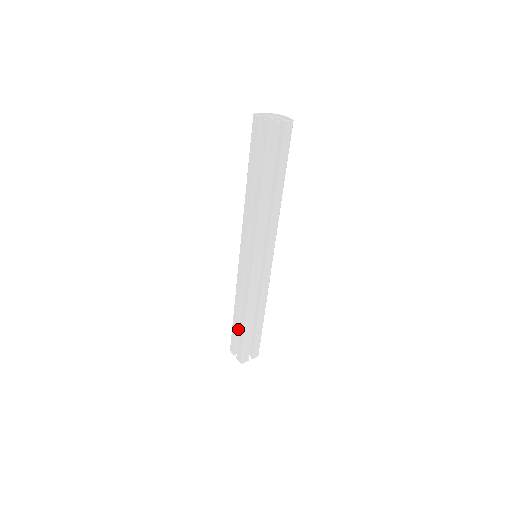
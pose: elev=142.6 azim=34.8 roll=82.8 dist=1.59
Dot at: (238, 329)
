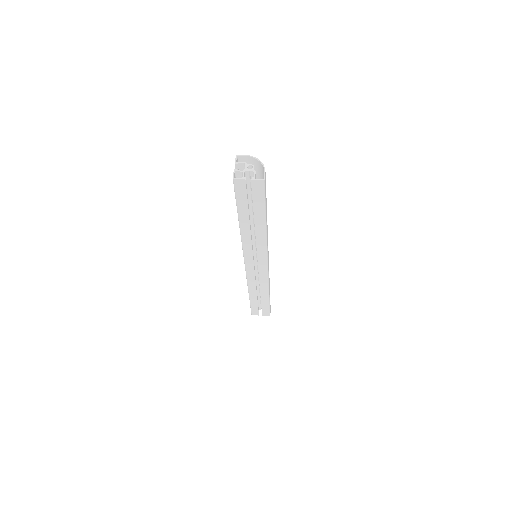
Dot at: occluded
